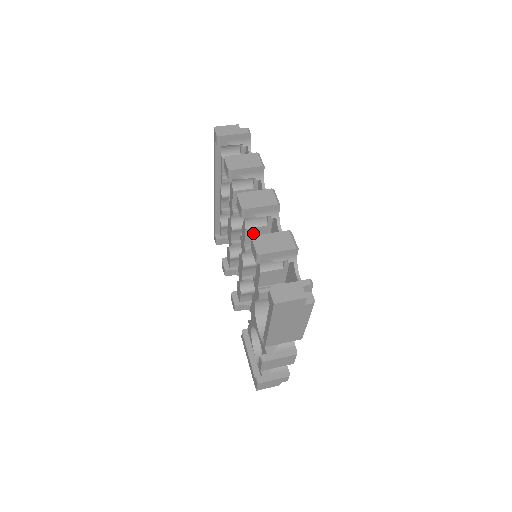
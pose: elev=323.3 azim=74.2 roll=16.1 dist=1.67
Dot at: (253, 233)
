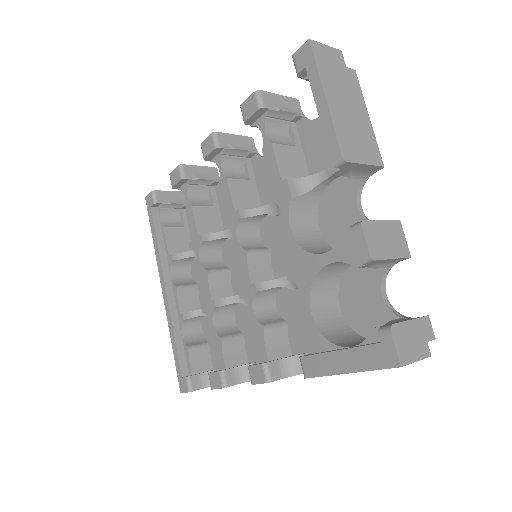
Dot at: (238, 190)
